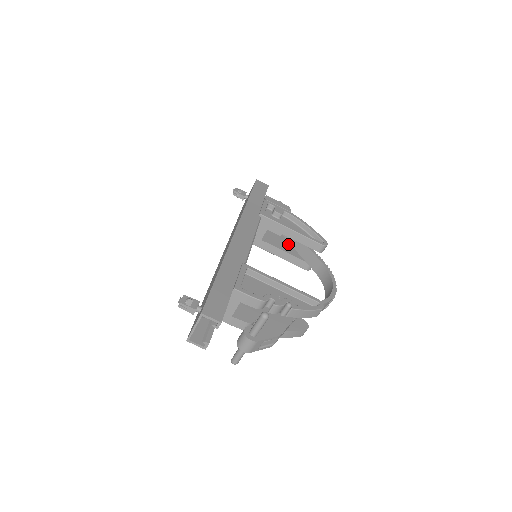
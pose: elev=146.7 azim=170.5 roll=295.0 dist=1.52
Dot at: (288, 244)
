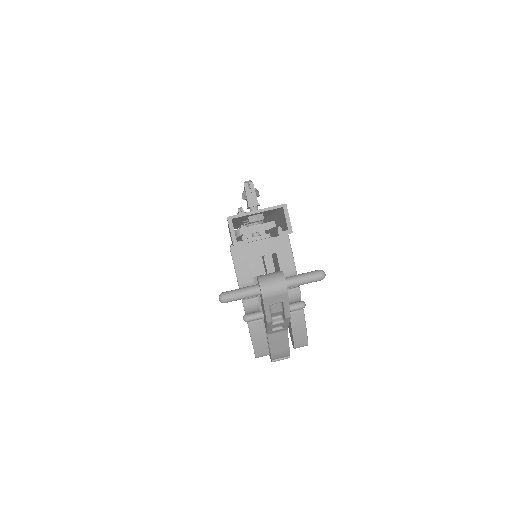
Dot at: occluded
